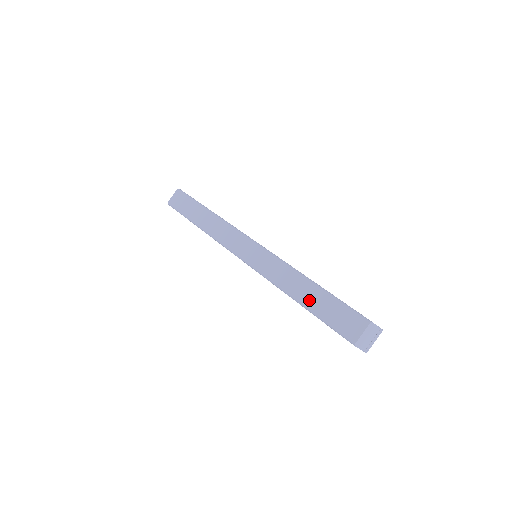
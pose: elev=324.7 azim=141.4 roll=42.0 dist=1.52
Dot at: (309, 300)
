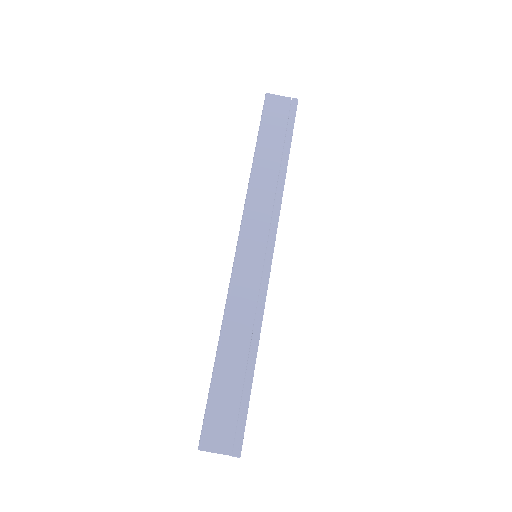
Dot at: occluded
